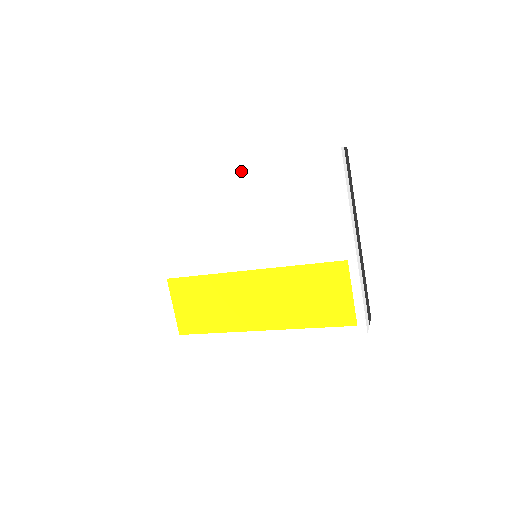
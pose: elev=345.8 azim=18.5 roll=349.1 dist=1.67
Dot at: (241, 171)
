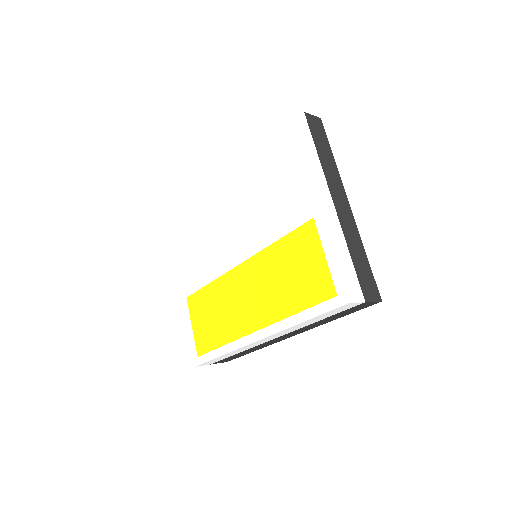
Dot at: (224, 169)
